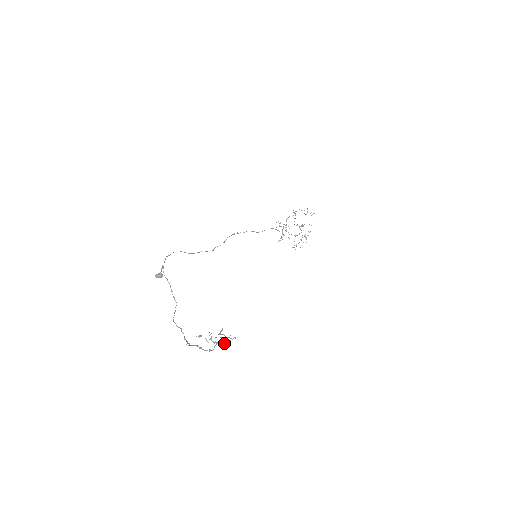
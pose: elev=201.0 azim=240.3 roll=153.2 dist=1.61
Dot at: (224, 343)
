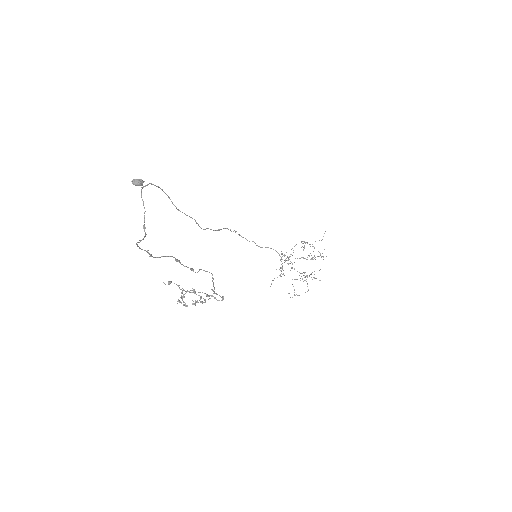
Dot at: (213, 278)
